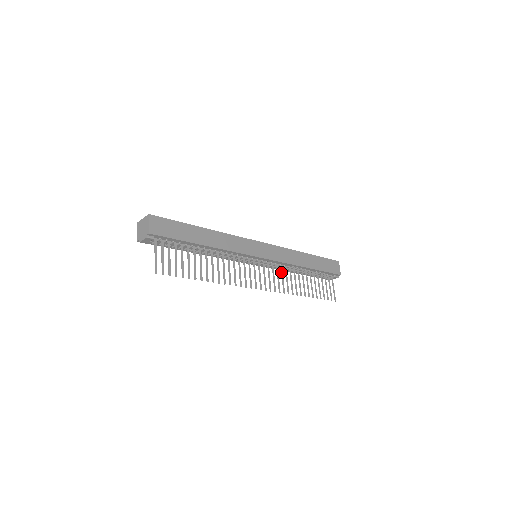
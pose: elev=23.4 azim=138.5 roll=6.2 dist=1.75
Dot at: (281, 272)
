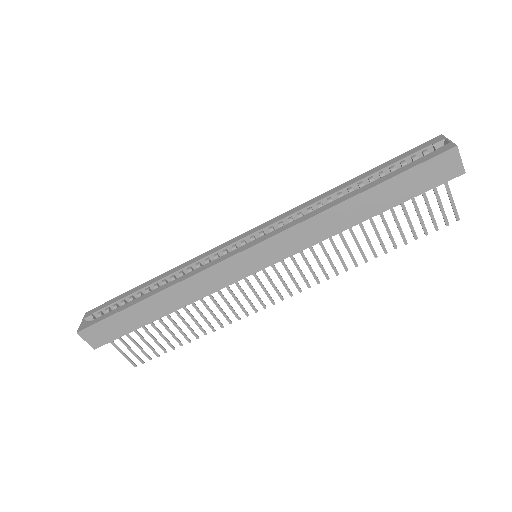
Dot at: occluded
